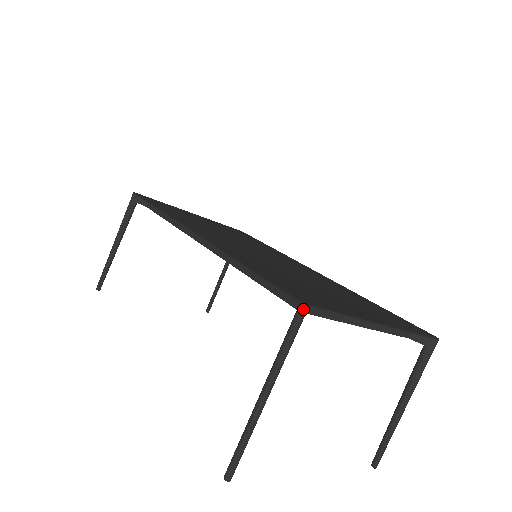
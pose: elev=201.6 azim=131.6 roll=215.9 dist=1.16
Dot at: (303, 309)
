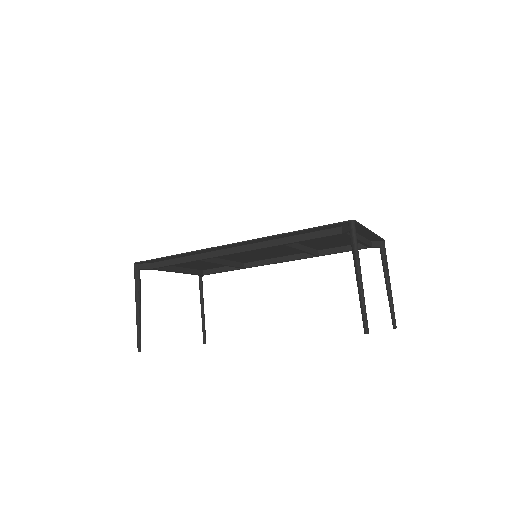
Dot at: (354, 223)
